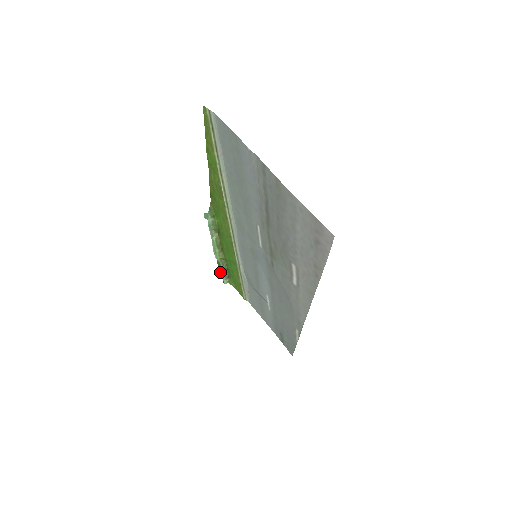
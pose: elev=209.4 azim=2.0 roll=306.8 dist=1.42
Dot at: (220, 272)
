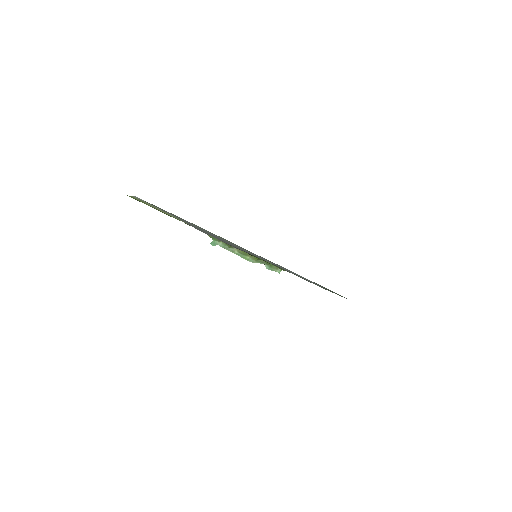
Dot at: occluded
